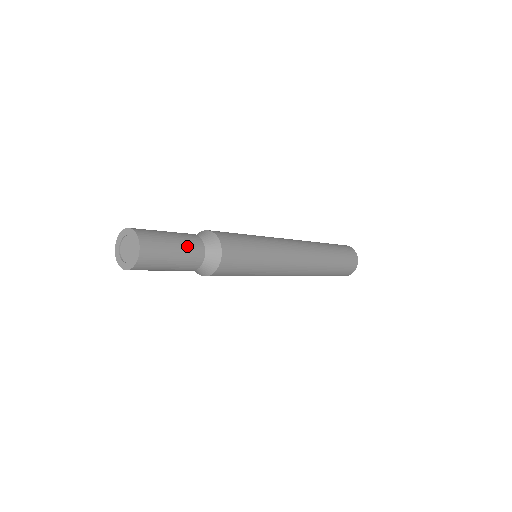
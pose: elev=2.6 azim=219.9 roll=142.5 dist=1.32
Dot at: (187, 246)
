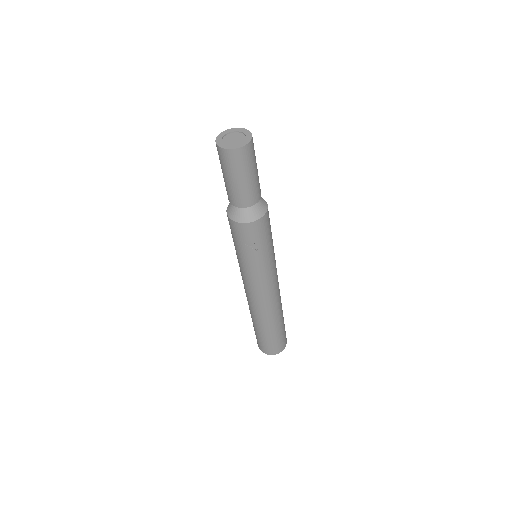
Dot at: occluded
